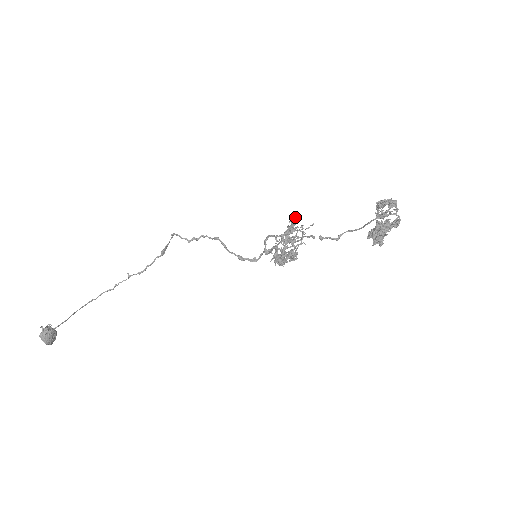
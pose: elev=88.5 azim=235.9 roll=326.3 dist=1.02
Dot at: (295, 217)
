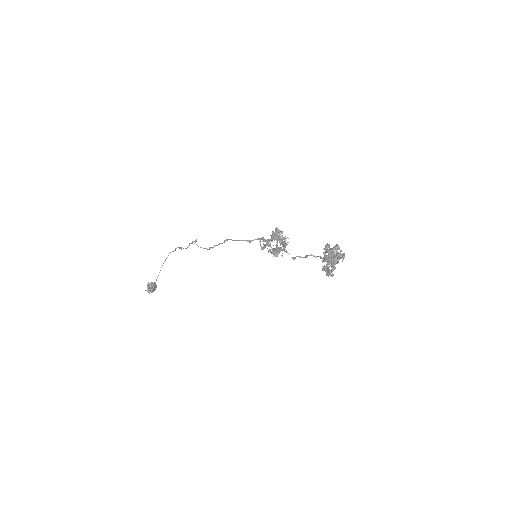
Dot at: (276, 227)
